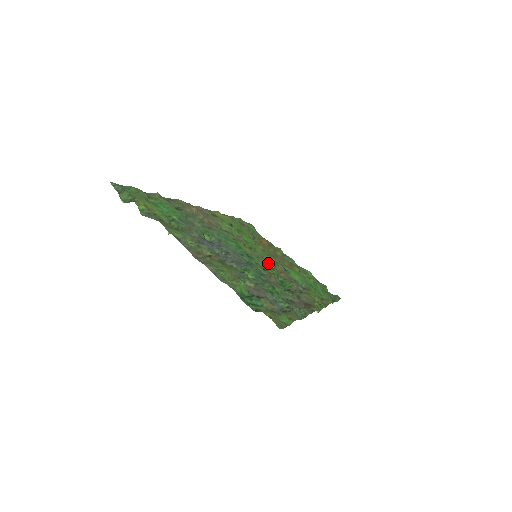
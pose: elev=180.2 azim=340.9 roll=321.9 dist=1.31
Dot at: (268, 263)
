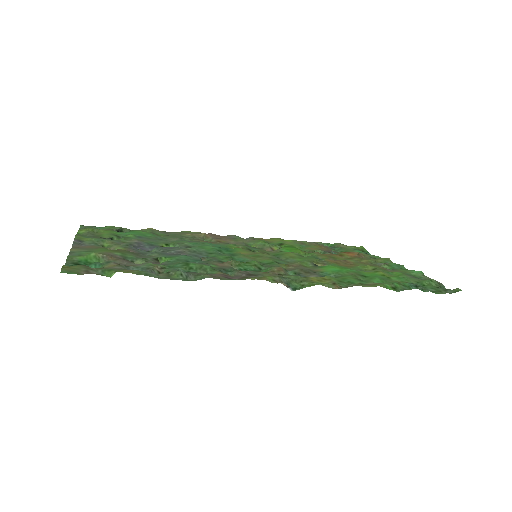
Dot at: (270, 259)
